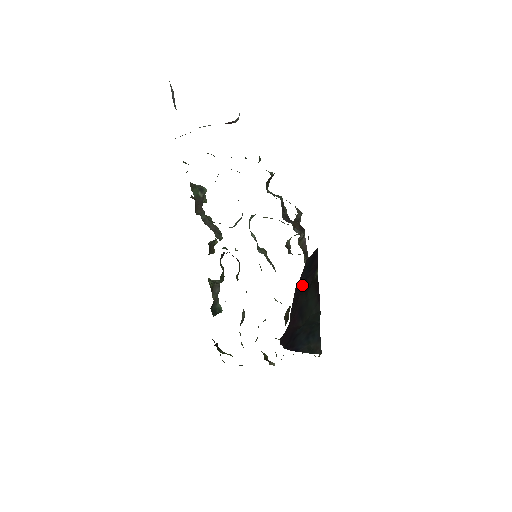
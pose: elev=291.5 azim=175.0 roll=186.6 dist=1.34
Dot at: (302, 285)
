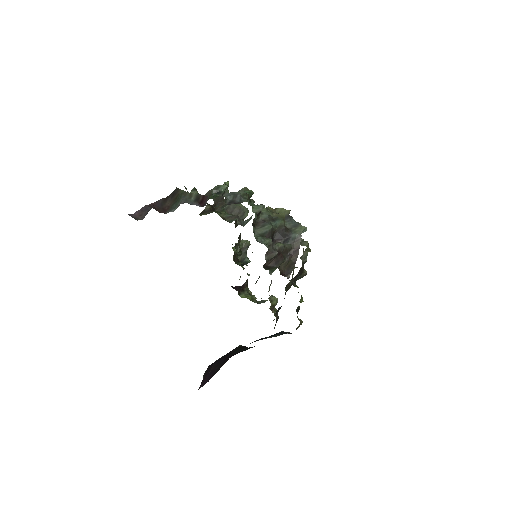
Dot at: occluded
